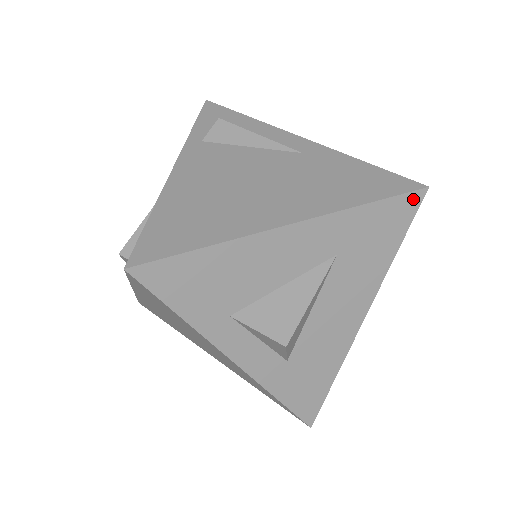
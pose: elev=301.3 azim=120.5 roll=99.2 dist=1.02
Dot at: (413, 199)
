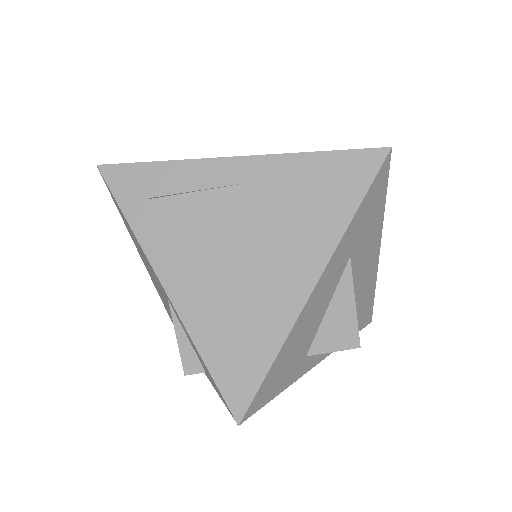
Dot at: (384, 168)
